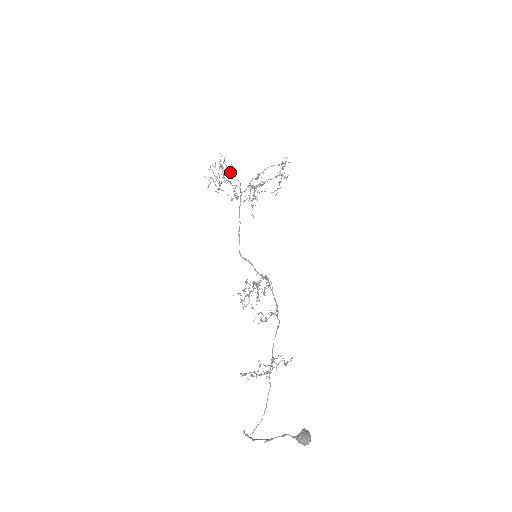
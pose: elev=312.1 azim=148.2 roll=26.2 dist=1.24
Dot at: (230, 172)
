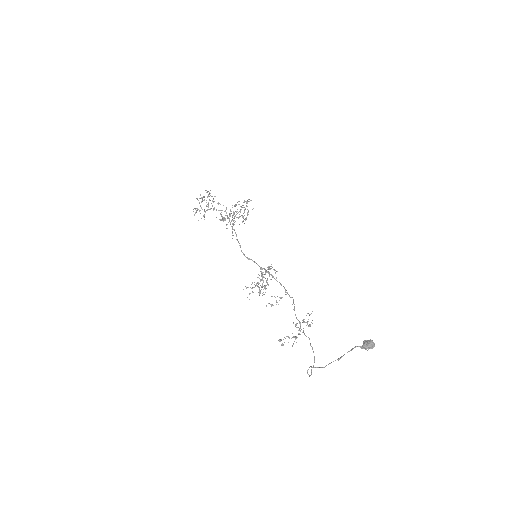
Dot at: occluded
